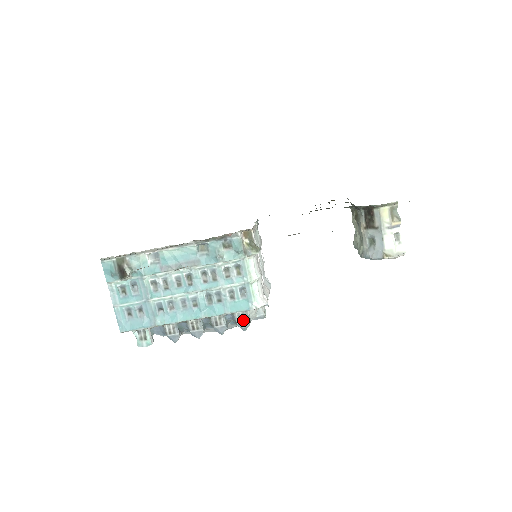
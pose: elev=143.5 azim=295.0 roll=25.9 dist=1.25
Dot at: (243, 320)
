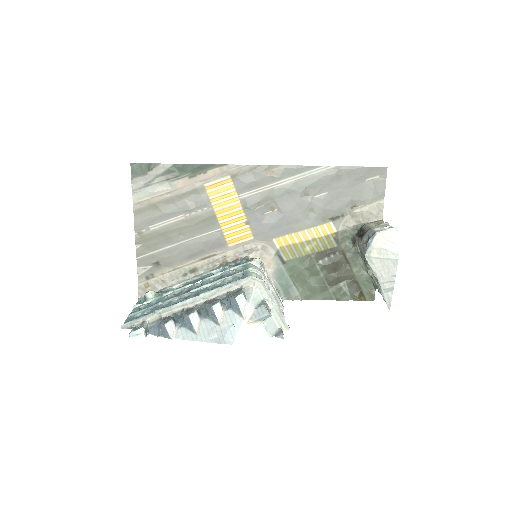
Dot at: (236, 293)
